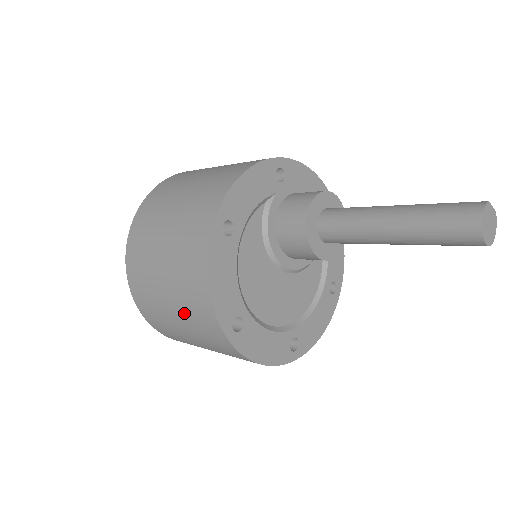
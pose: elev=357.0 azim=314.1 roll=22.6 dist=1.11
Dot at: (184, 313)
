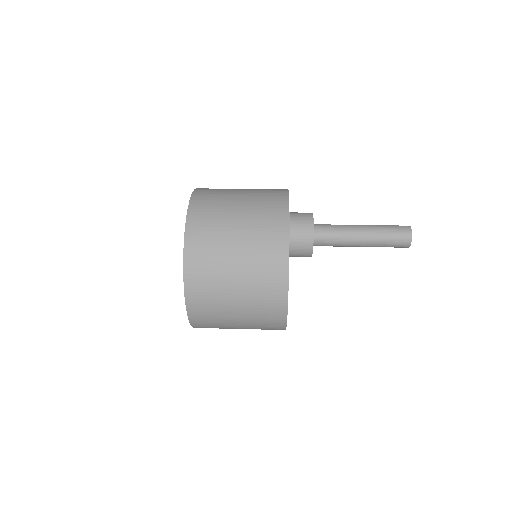
Dot at: (251, 303)
